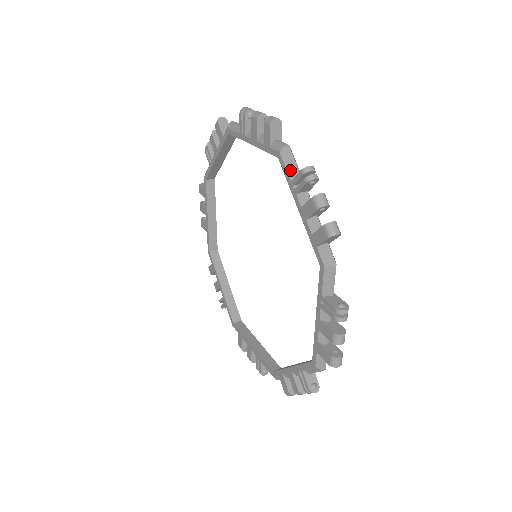
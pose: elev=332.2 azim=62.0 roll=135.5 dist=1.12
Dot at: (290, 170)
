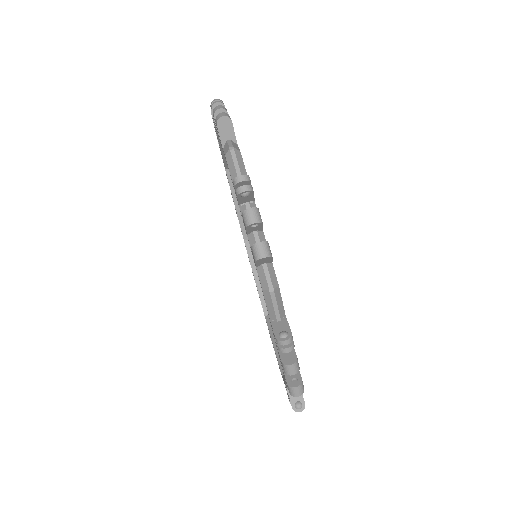
Dot at: occluded
